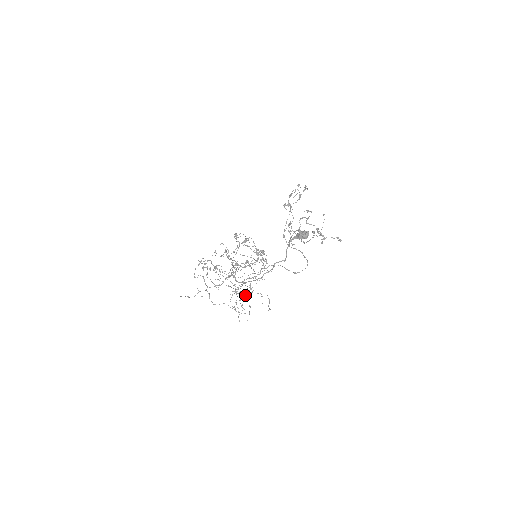
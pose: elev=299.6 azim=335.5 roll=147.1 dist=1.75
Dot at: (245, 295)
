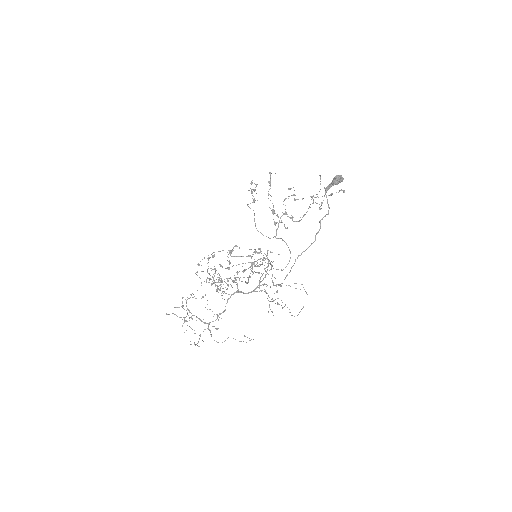
Dot at: (276, 292)
